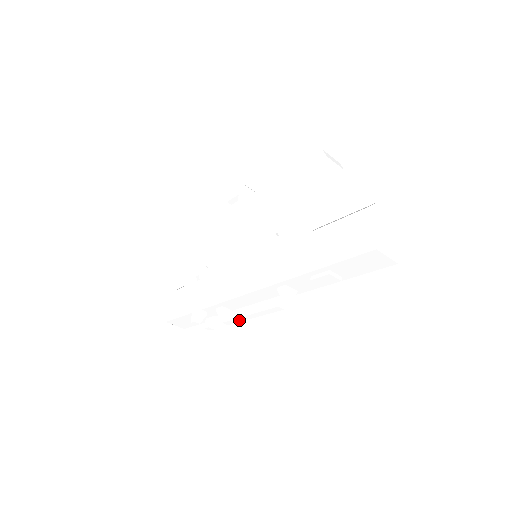
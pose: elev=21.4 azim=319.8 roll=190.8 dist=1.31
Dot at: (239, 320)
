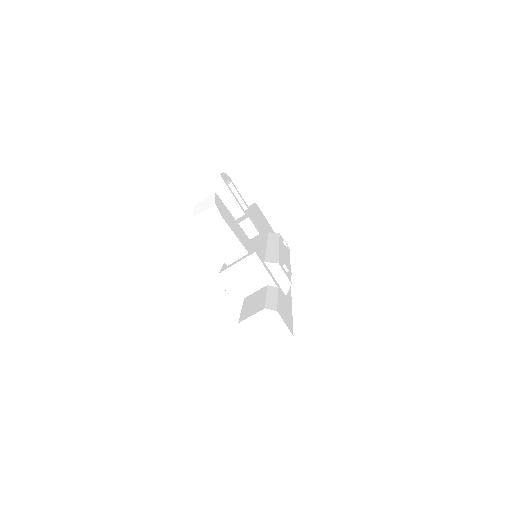
Dot at: occluded
